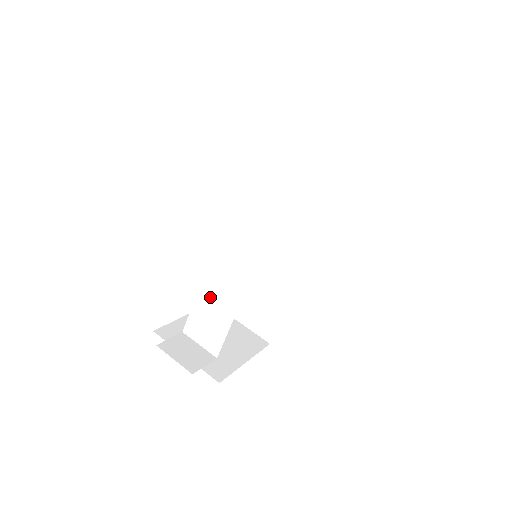
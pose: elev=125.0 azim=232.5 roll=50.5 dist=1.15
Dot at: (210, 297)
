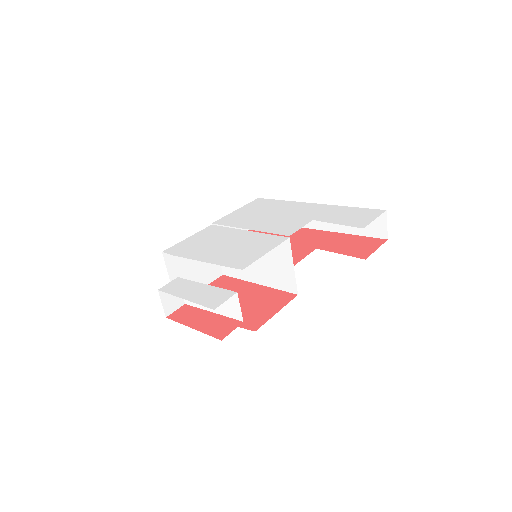
Dot at: occluded
